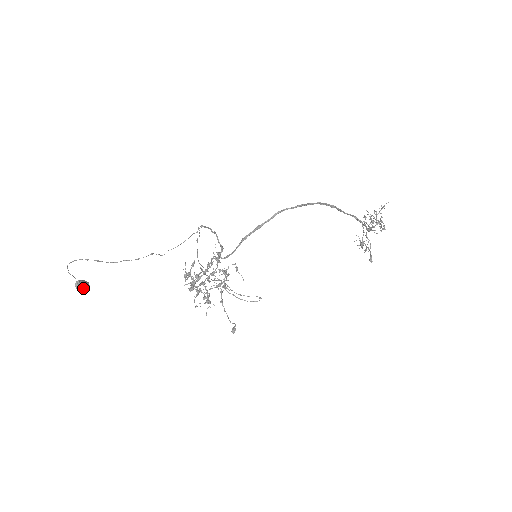
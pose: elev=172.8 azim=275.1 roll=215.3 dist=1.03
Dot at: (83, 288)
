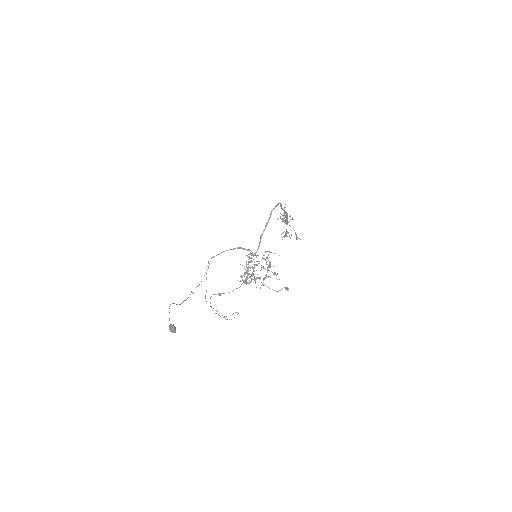
Dot at: occluded
